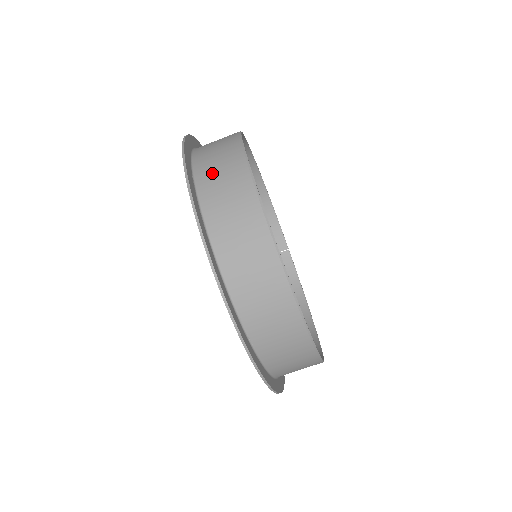
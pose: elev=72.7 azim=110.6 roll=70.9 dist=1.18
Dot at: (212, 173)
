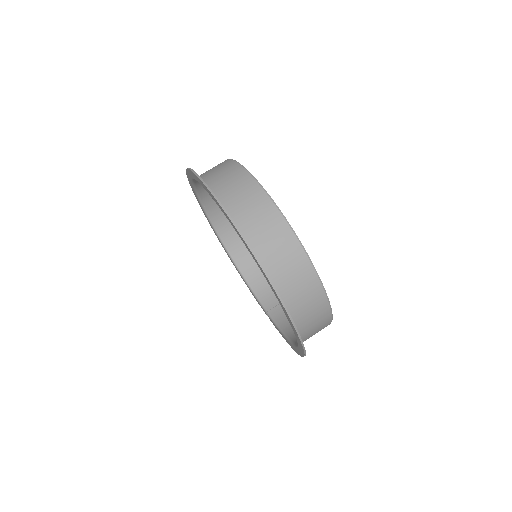
Dot at: (206, 171)
